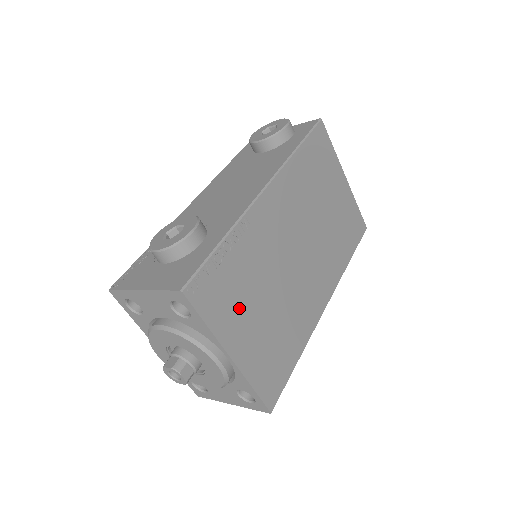
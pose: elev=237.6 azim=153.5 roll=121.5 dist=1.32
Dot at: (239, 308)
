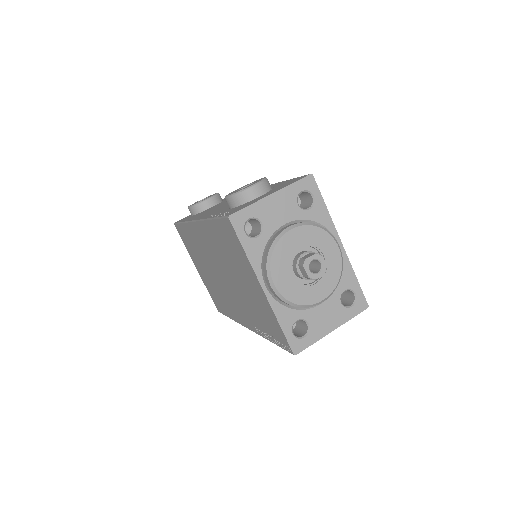
Dot at: occluded
